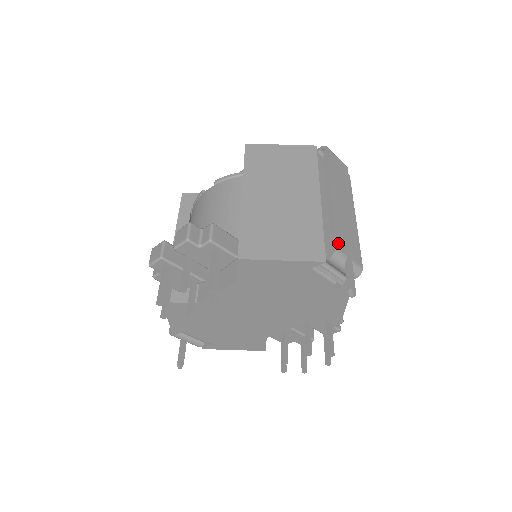
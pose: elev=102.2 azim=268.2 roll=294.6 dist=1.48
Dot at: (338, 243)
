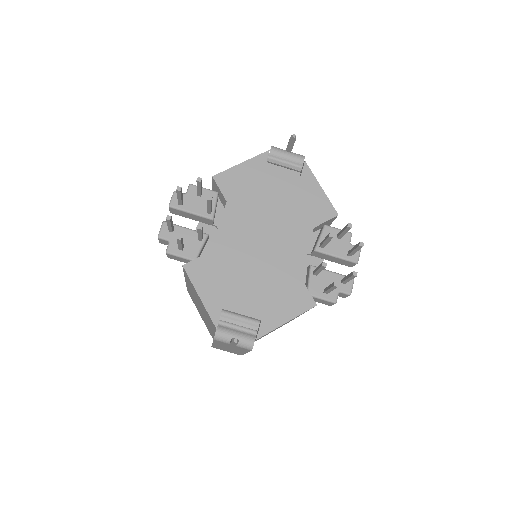
Dot at: occluded
